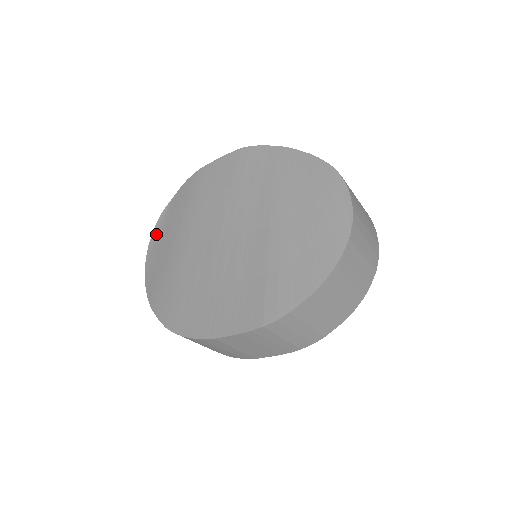
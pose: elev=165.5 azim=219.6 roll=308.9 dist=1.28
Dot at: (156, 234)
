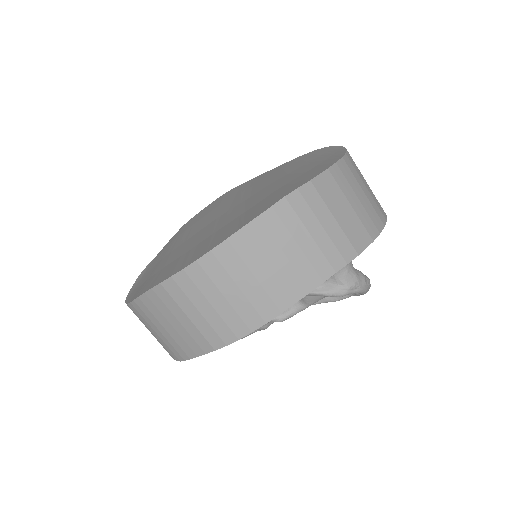
Dot at: (138, 280)
